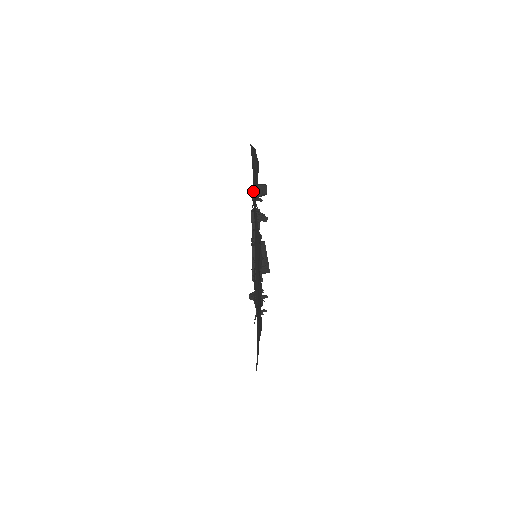
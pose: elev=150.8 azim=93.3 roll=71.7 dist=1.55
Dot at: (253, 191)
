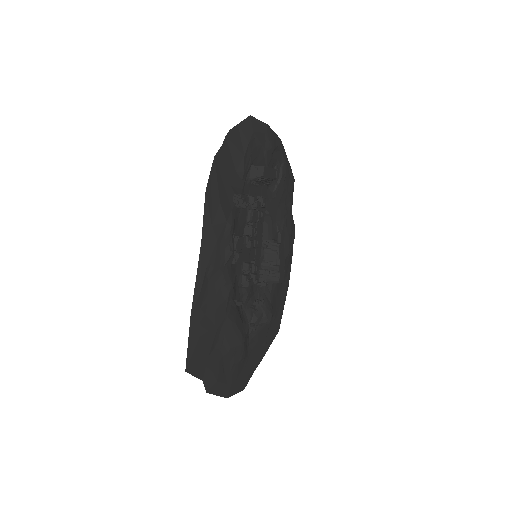
Dot at: occluded
